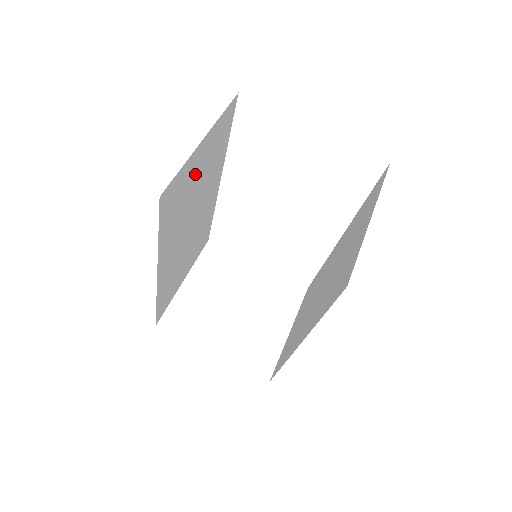
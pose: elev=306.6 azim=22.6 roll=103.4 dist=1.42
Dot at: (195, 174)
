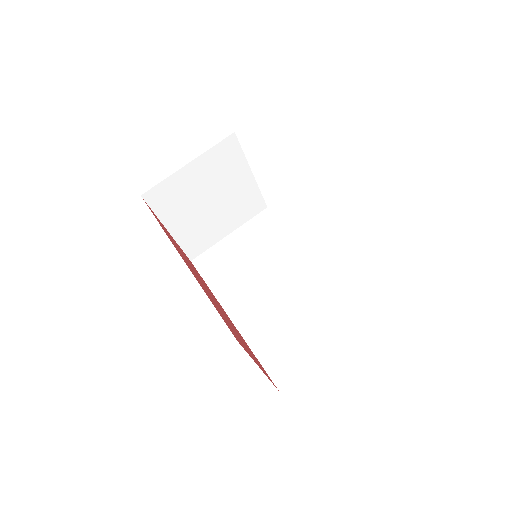
Dot at: occluded
